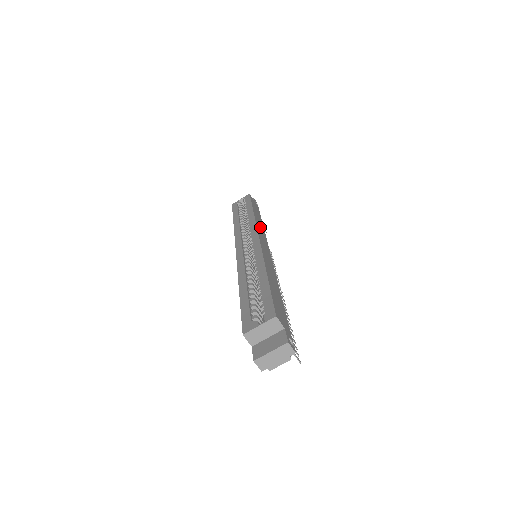
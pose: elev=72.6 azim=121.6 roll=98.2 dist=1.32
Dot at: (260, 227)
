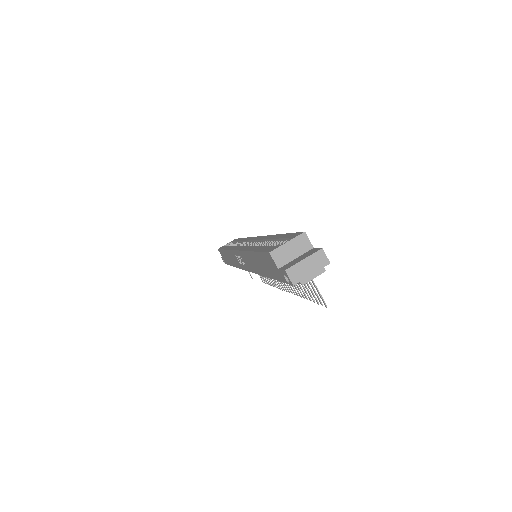
Dot at: occluded
